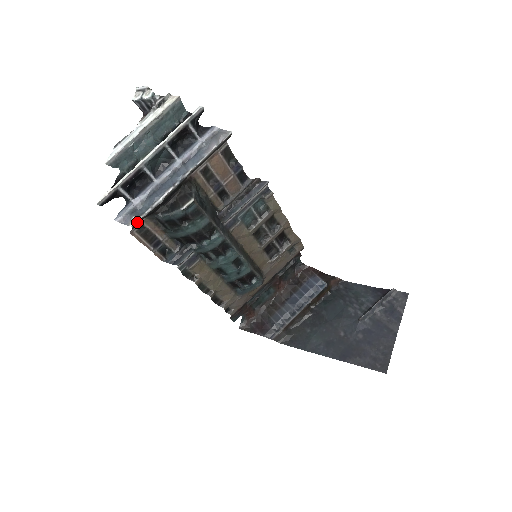
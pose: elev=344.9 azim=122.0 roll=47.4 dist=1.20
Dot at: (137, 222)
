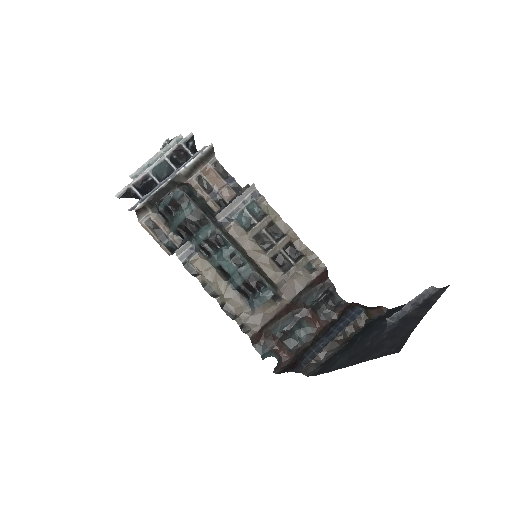
Dot at: (140, 207)
